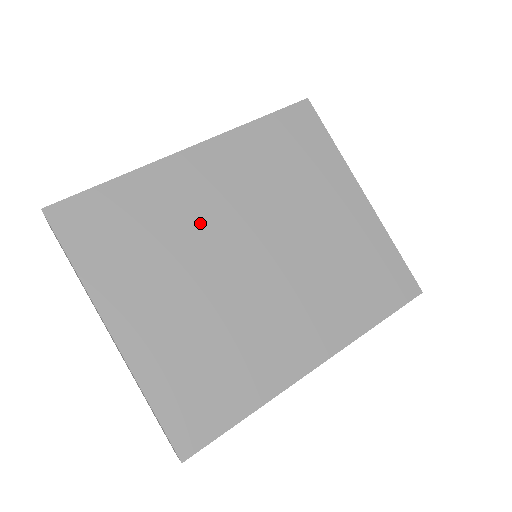
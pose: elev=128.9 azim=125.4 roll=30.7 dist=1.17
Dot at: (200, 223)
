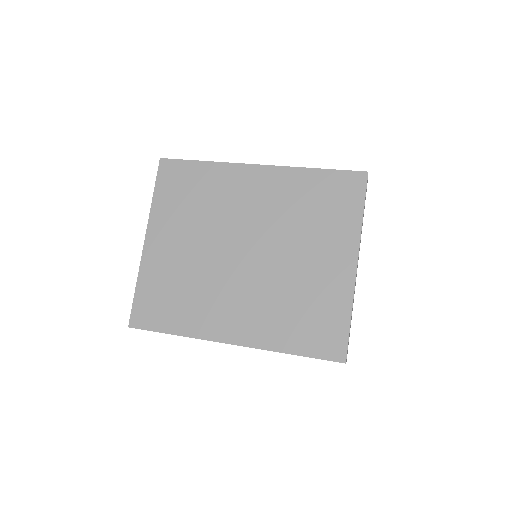
Dot at: (229, 213)
